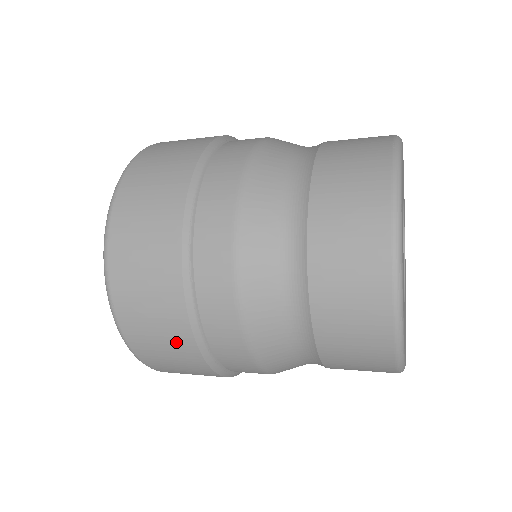
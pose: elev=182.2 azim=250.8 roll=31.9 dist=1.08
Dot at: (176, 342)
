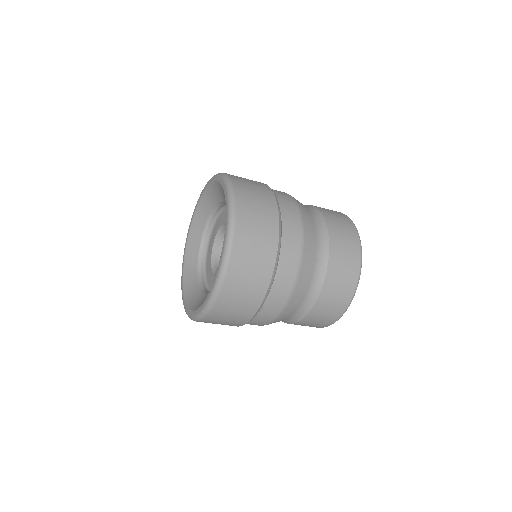
Dot at: (258, 280)
